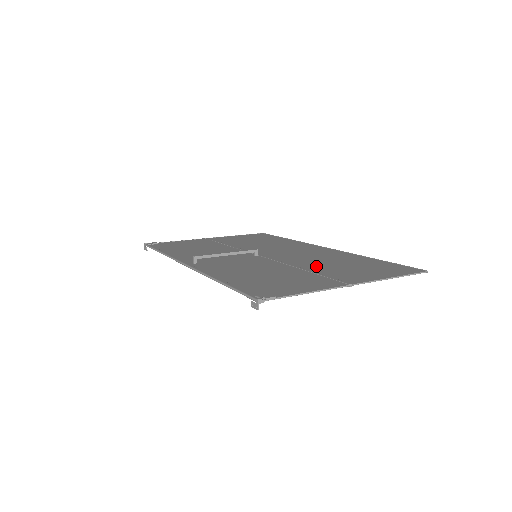
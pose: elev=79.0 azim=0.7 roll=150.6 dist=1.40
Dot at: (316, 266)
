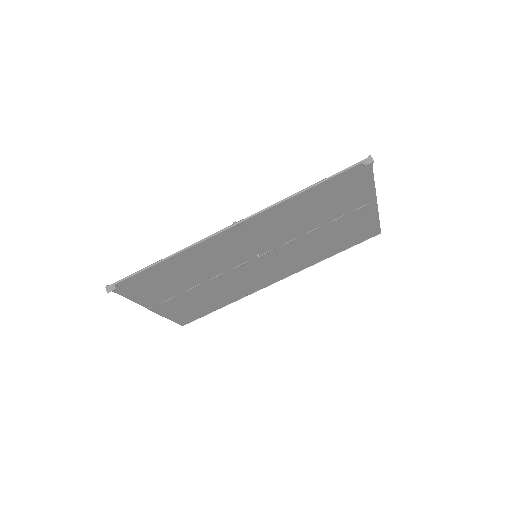
Dot at: (322, 233)
